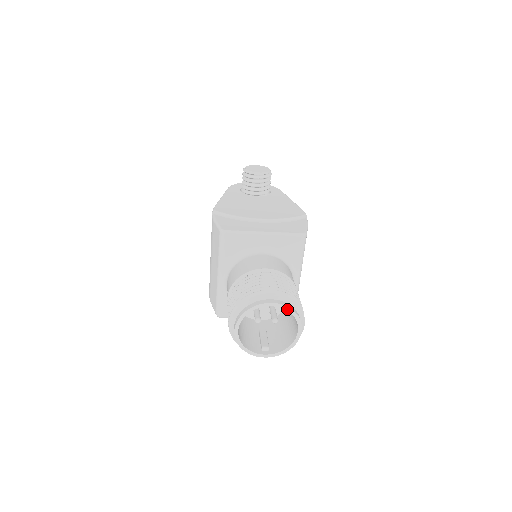
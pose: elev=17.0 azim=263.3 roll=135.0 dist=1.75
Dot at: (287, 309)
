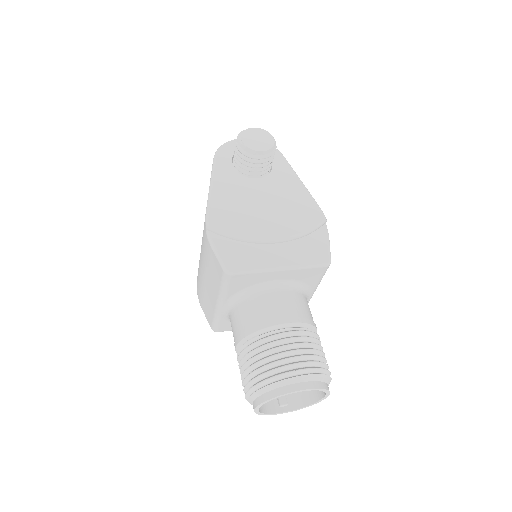
Dot at: (318, 389)
